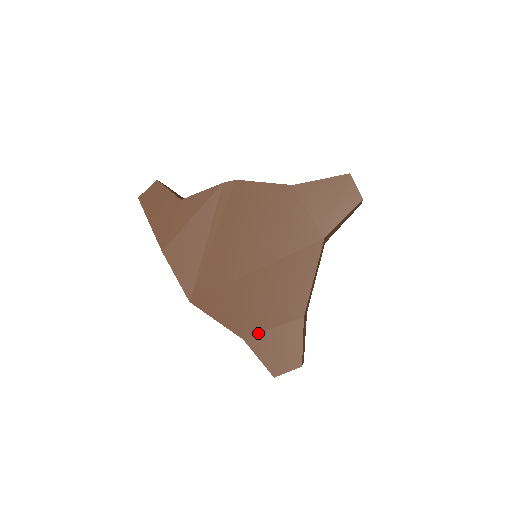
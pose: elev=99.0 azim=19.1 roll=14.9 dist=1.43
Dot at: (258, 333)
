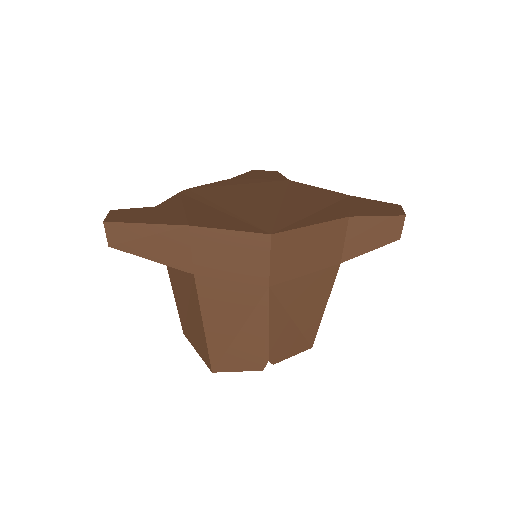
Dot at: (349, 210)
